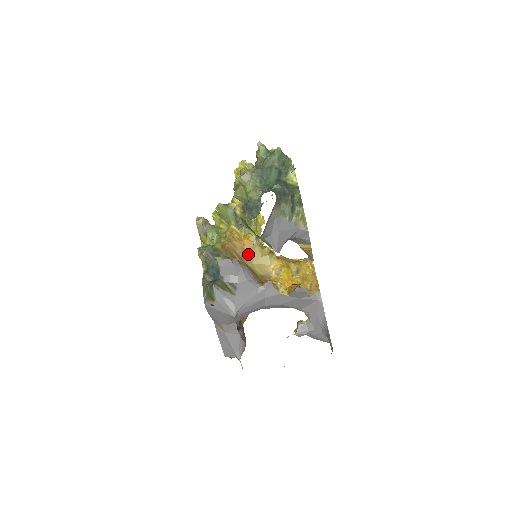
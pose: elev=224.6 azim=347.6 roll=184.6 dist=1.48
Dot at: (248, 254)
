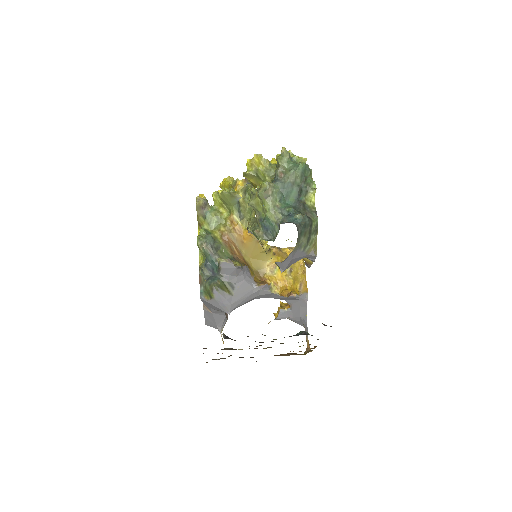
Dot at: (247, 248)
